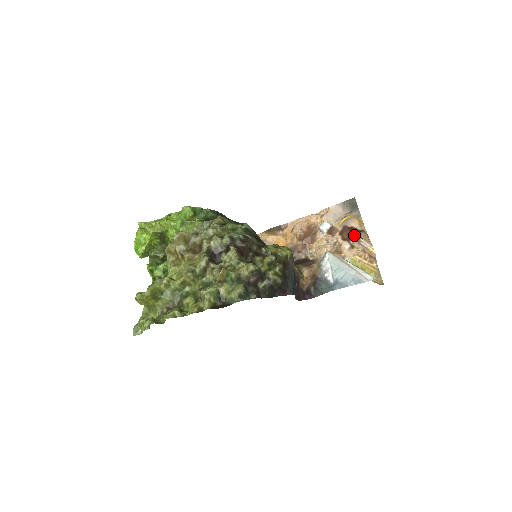
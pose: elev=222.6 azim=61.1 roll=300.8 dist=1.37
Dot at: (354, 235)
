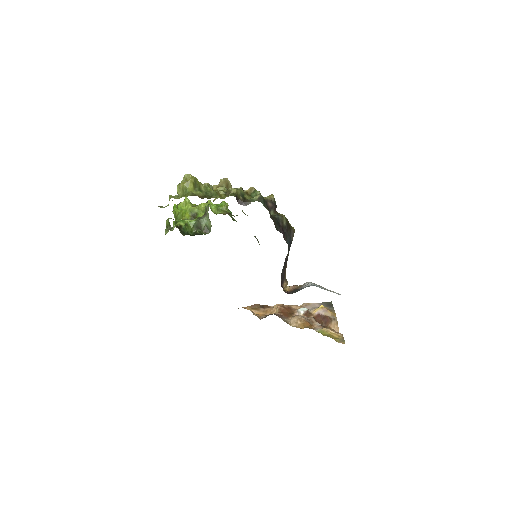
Dot at: (325, 326)
